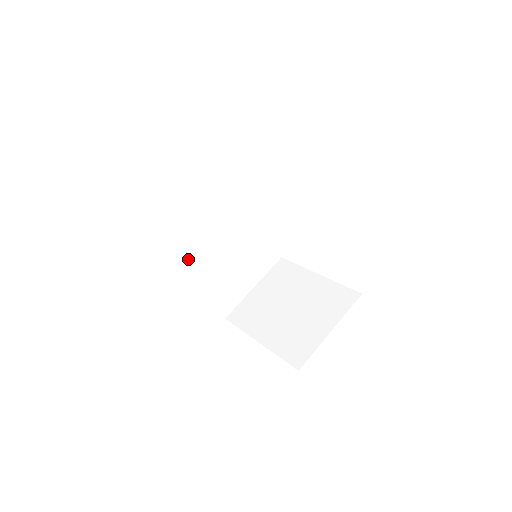
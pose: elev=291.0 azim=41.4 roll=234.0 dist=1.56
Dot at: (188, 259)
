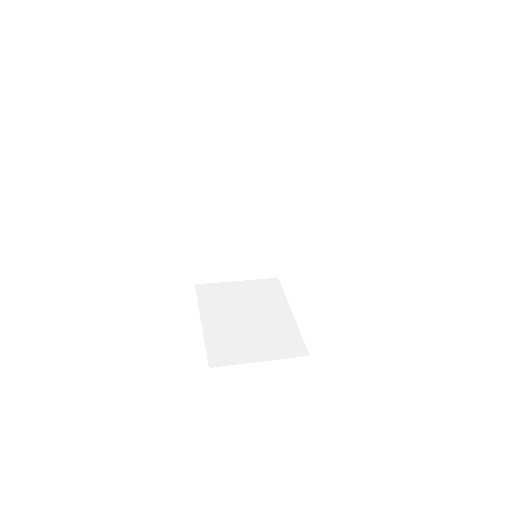
Dot at: (205, 214)
